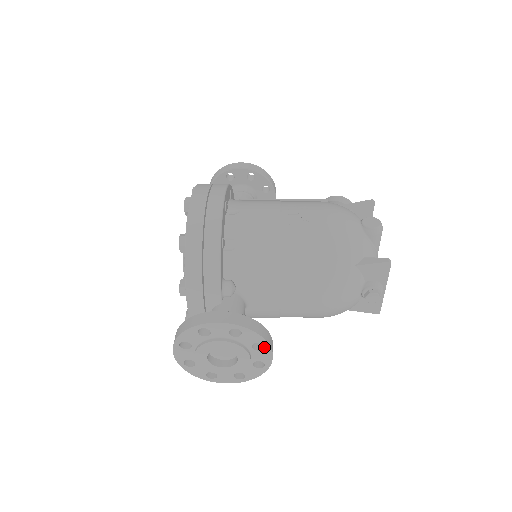
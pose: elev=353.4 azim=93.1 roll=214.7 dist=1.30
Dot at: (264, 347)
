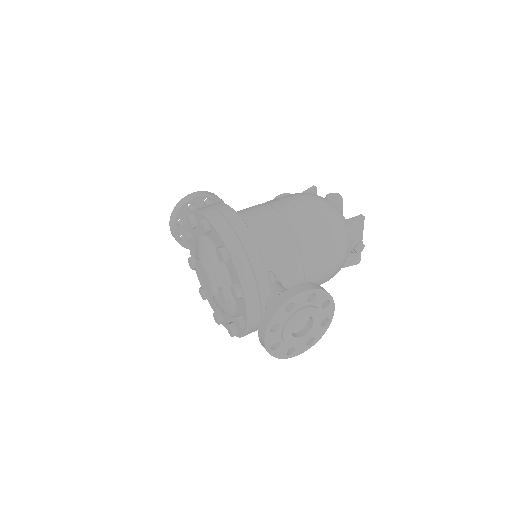
Dot at: (329, 303)
